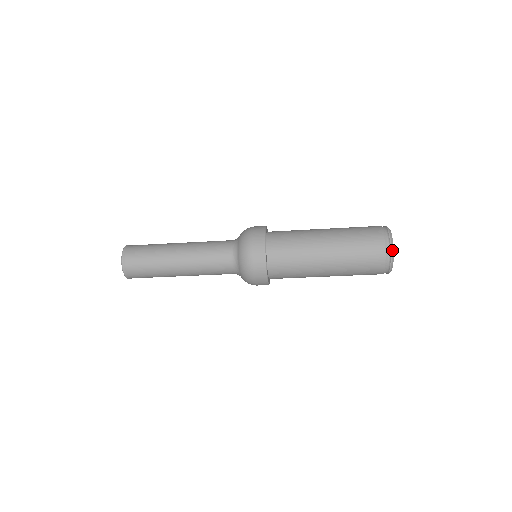
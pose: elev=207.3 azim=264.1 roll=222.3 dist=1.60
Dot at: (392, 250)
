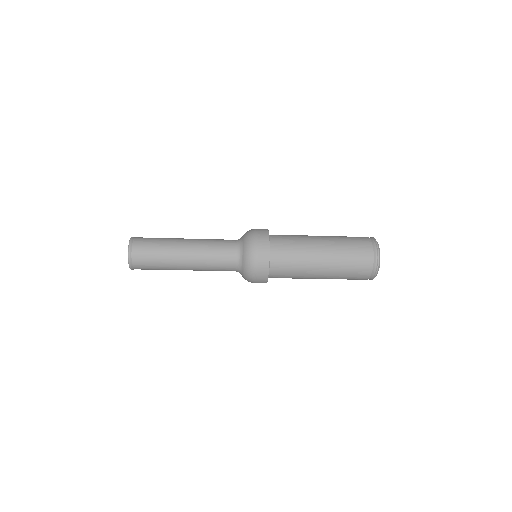
Dot at: (378, 269)
